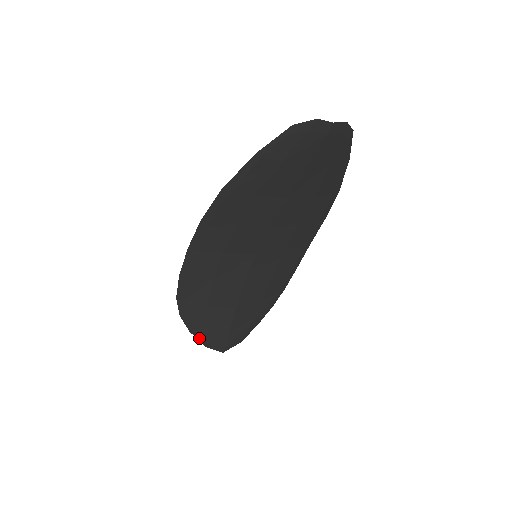
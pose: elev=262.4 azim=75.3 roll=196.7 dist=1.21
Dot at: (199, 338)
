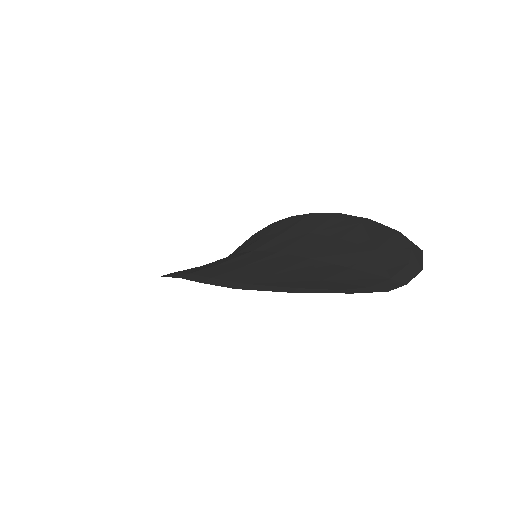
Dot at: occluded
